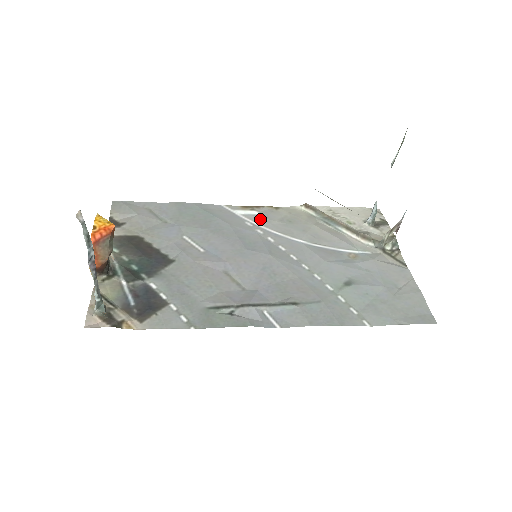
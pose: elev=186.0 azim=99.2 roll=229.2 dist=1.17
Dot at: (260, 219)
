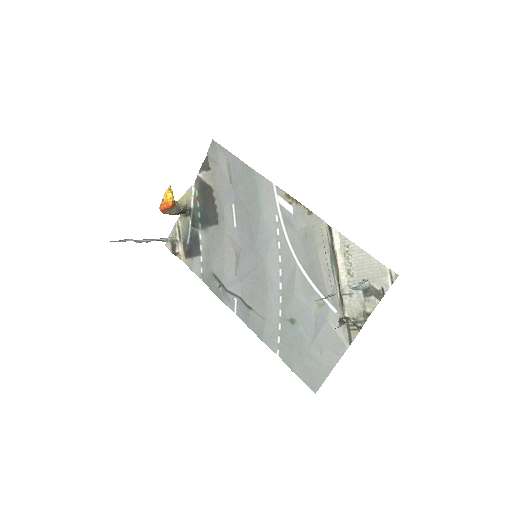
Dot at: (287, 218)
